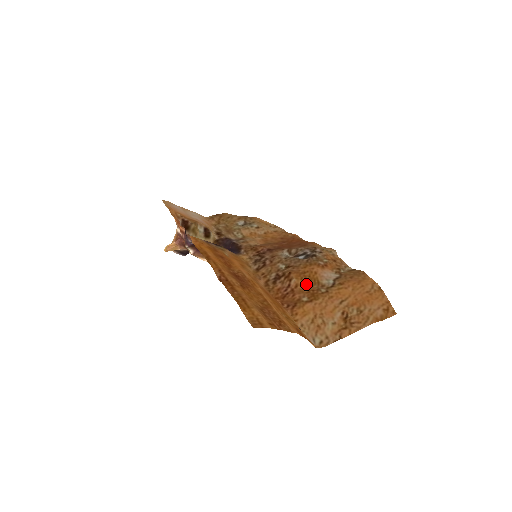
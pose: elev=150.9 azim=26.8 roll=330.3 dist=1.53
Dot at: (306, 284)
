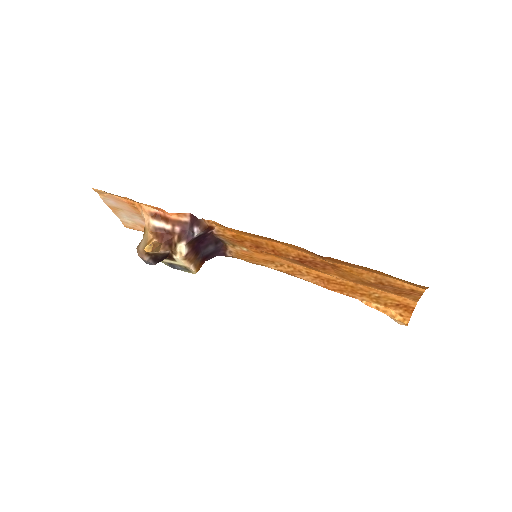
Dot at: occluded
